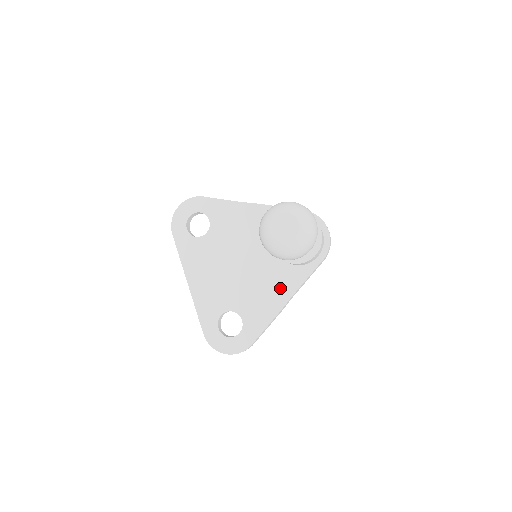
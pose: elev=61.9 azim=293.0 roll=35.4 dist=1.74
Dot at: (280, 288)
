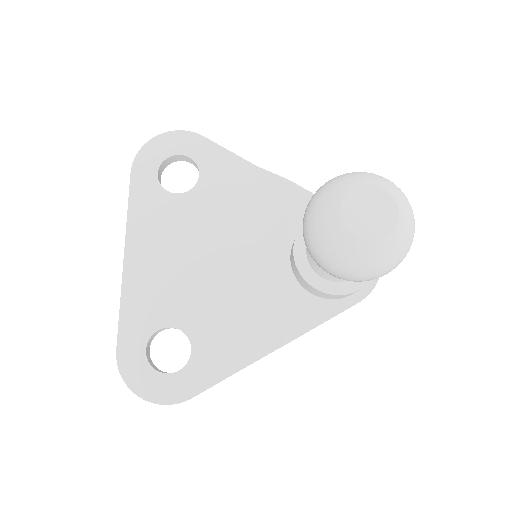
Dot at: (274, 321)
